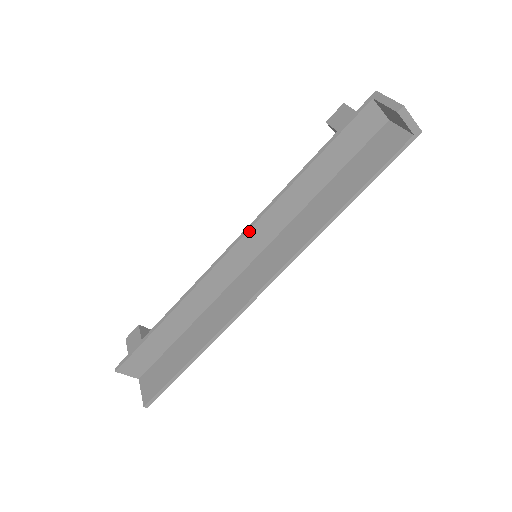
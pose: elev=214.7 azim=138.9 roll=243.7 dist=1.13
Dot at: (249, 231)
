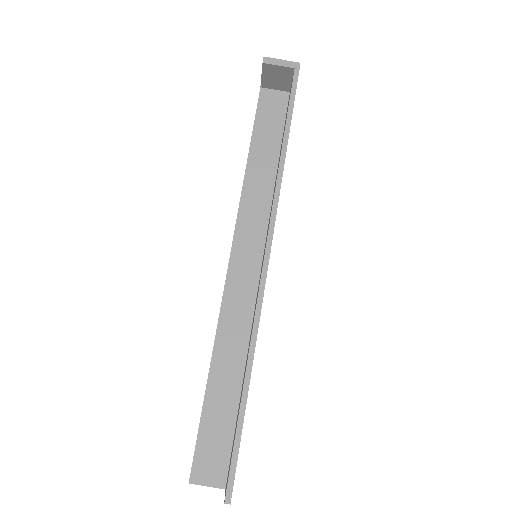
Dot at: (235, 238)
